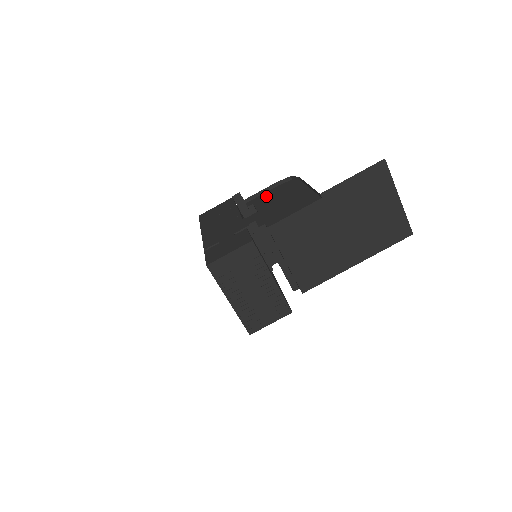
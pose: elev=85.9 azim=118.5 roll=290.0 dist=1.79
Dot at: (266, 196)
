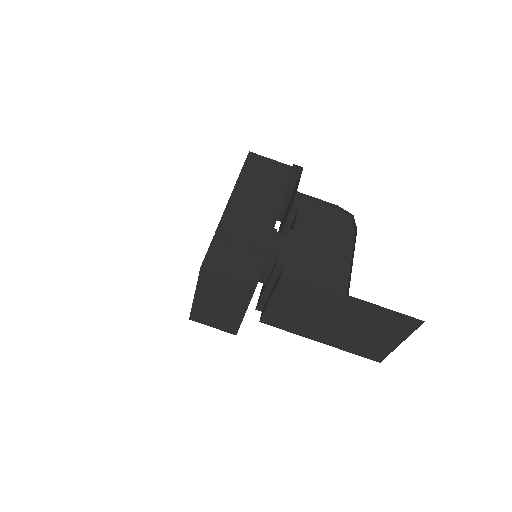
Dot at: (316, 212)
